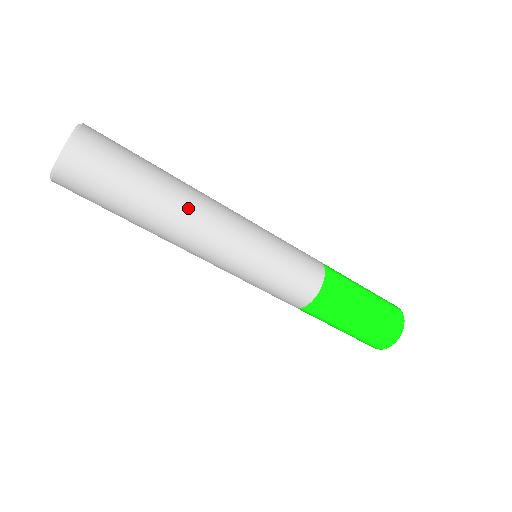
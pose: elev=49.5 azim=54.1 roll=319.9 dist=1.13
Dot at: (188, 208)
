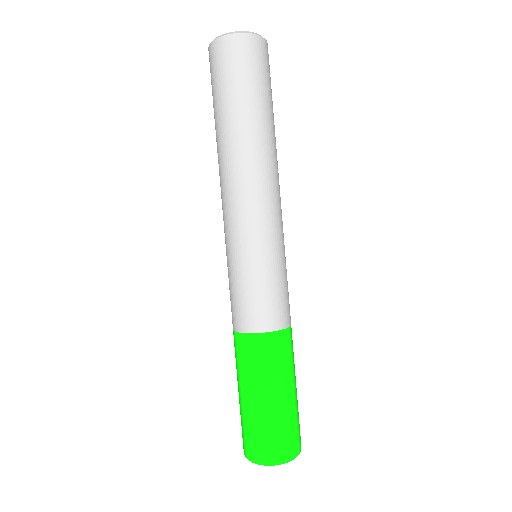
Dot at: (250, 155)
